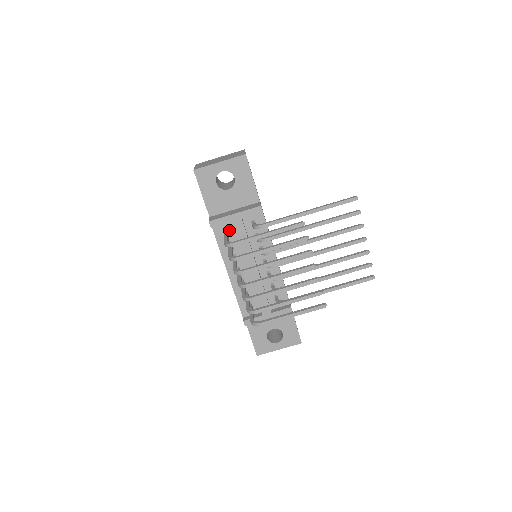
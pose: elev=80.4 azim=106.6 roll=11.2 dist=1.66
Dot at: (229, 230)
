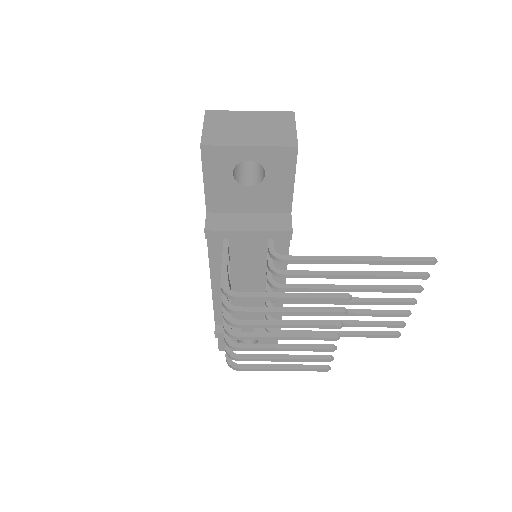
Dot at: (231, 241)
